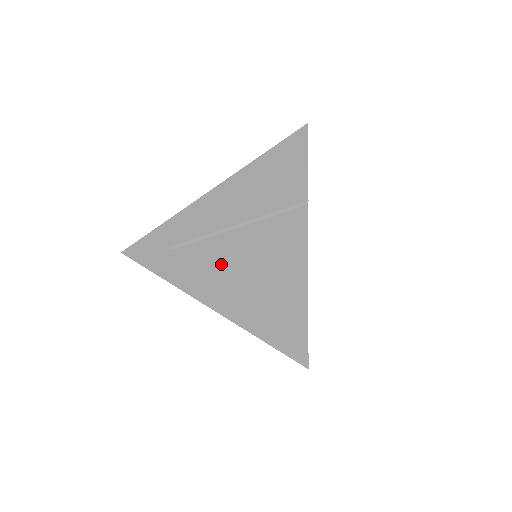
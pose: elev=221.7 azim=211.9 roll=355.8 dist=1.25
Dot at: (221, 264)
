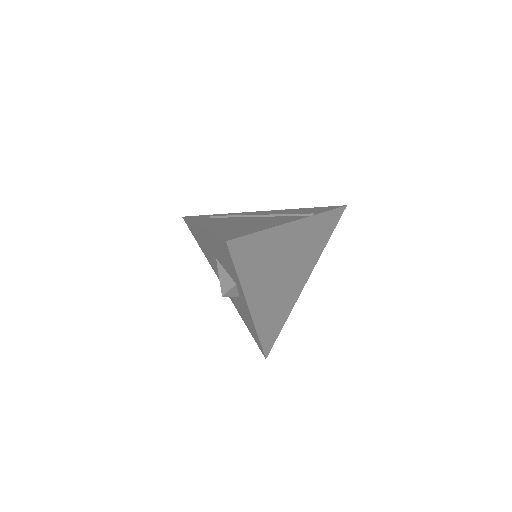
Dot at: (231, 221)
